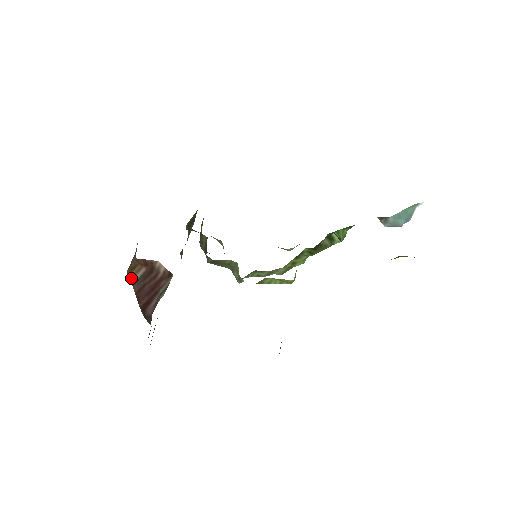
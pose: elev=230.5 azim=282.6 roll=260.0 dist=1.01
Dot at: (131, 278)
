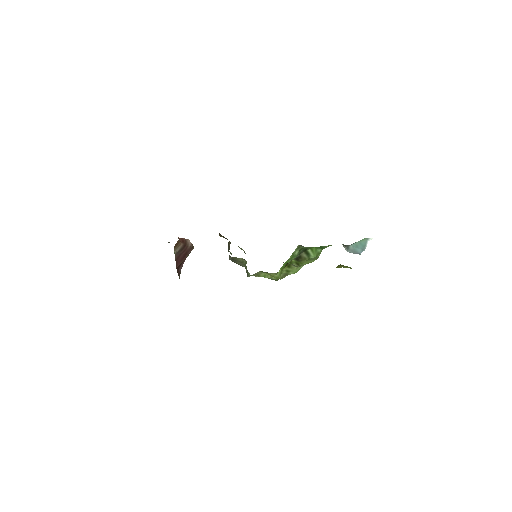
Dot at: (175, 250)
